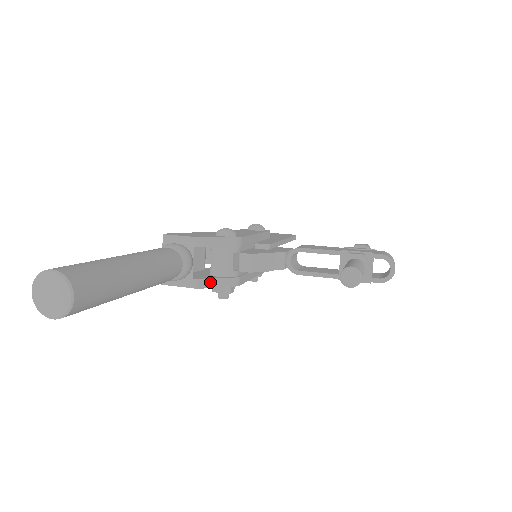
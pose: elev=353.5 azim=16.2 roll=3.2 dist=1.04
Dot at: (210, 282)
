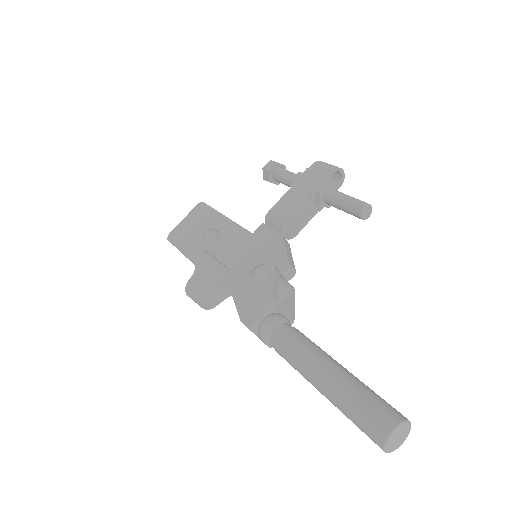
Dot at: (292, 309)
